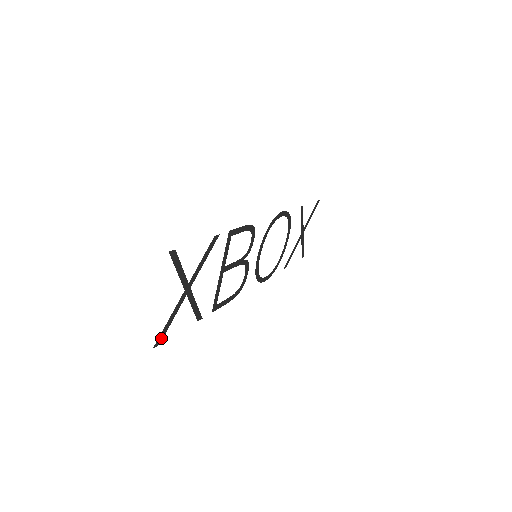
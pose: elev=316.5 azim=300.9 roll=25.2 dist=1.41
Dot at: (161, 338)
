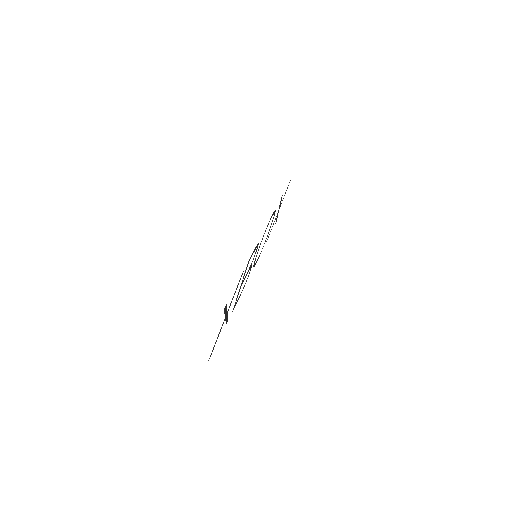
Dot at: occluded
